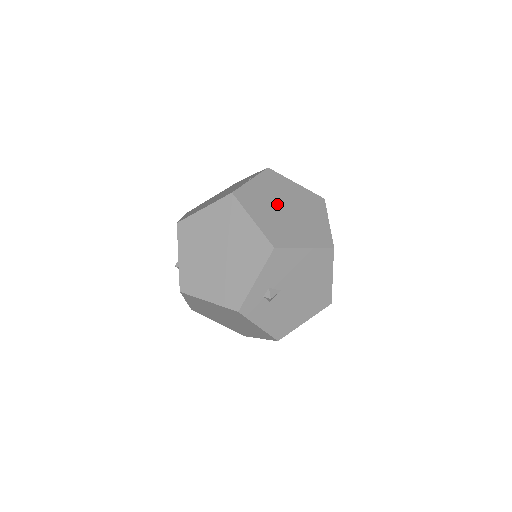
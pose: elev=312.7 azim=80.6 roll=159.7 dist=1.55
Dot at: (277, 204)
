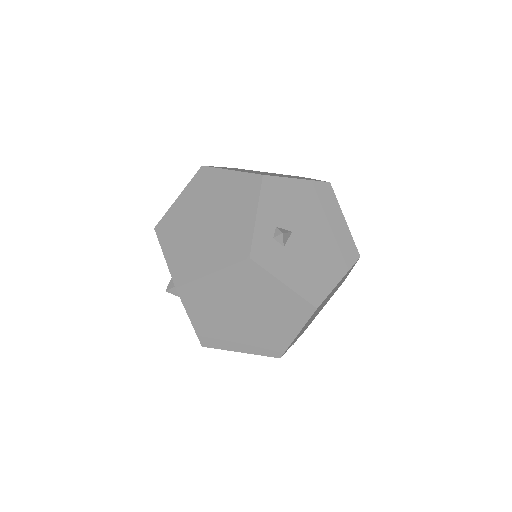
Dot at: occluded
